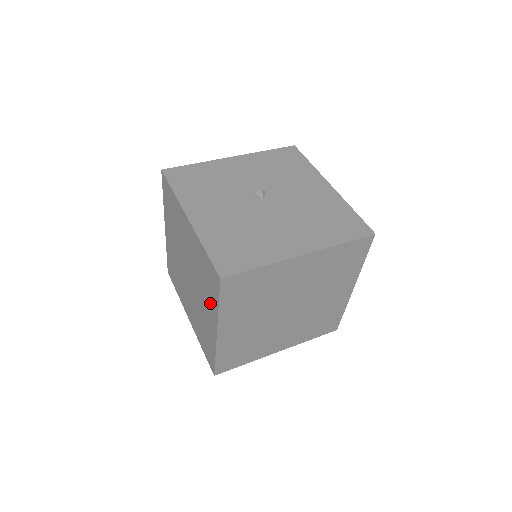
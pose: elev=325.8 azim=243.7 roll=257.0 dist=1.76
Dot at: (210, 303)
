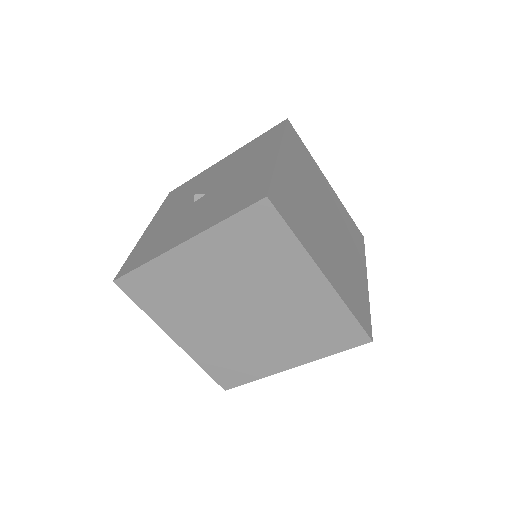
Dot at: (287, 263)
